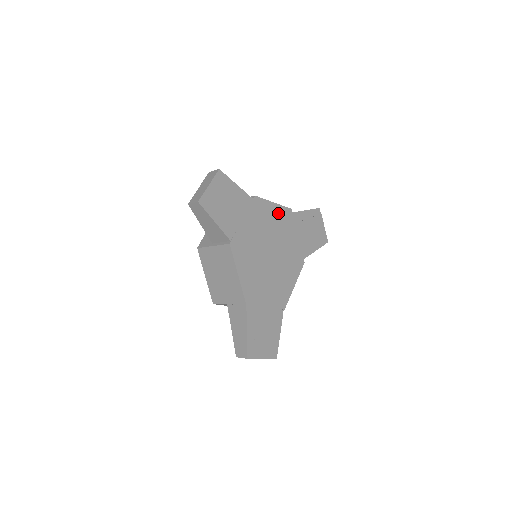
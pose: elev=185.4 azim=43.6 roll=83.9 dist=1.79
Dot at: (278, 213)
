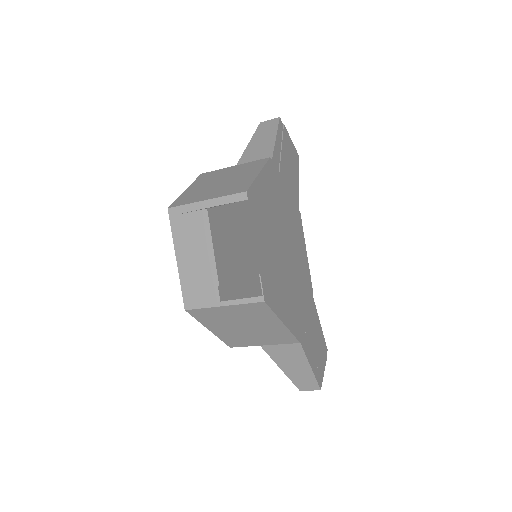
Dot at: (267, 183)
